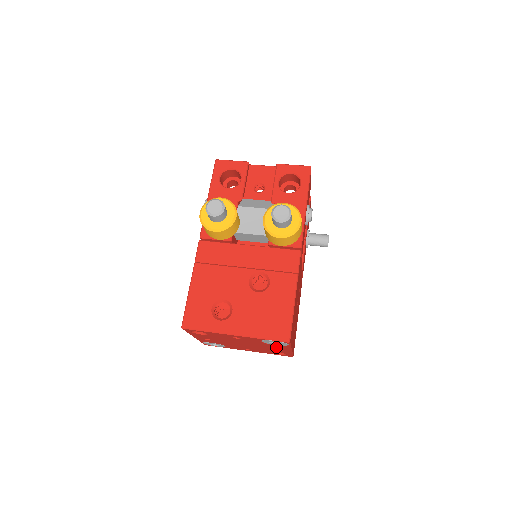
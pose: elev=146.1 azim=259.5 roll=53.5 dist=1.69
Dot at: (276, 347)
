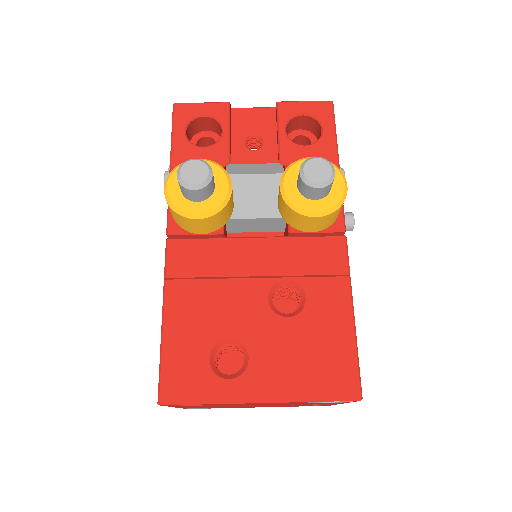
Dot at: occluded
